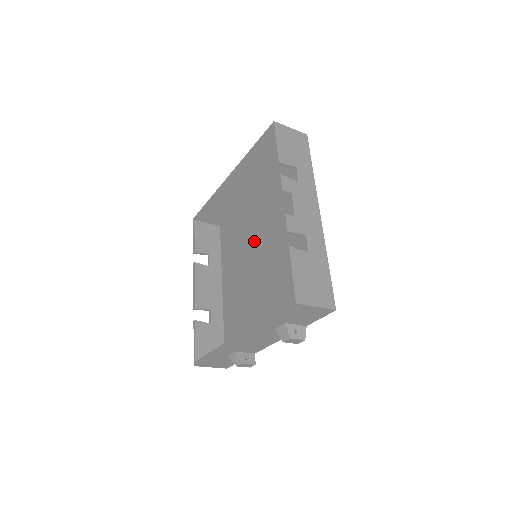
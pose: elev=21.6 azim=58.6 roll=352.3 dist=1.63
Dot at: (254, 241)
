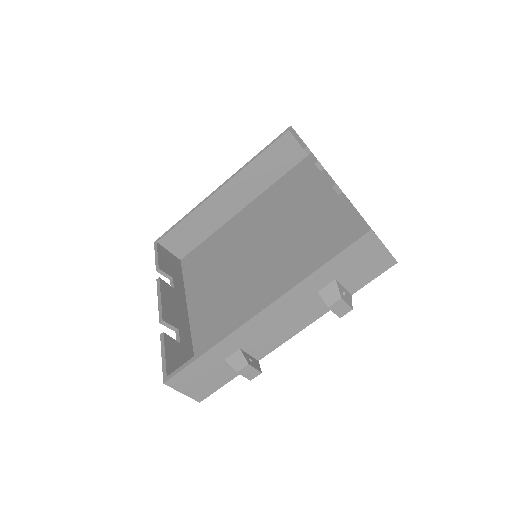
Dot at: (245, 251)
